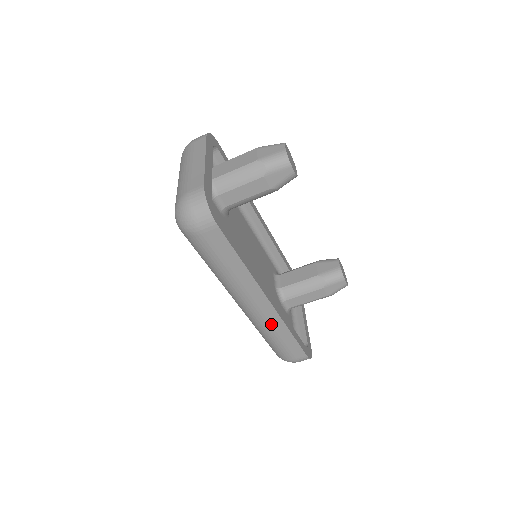
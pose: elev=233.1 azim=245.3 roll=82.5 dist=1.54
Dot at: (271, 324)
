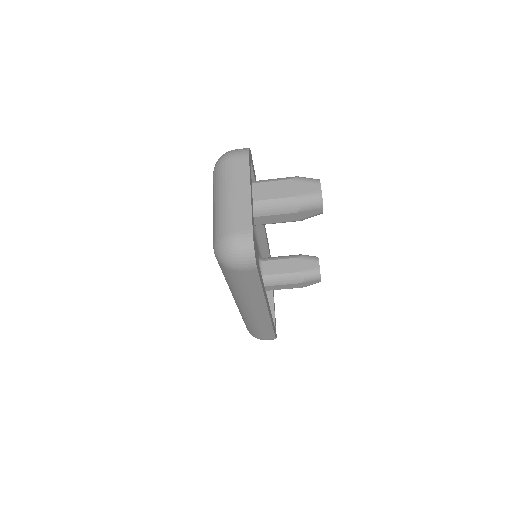
Dot at: (260, 321)
